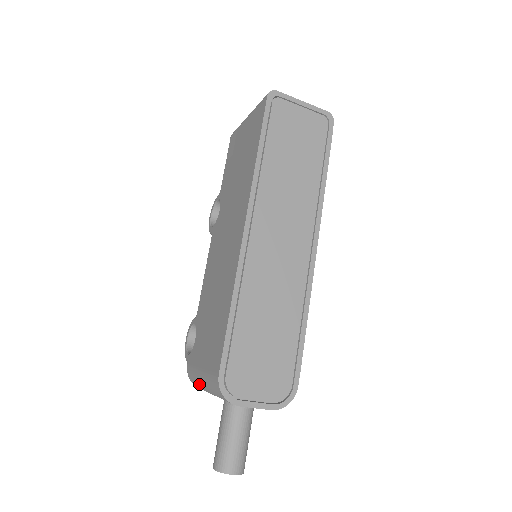
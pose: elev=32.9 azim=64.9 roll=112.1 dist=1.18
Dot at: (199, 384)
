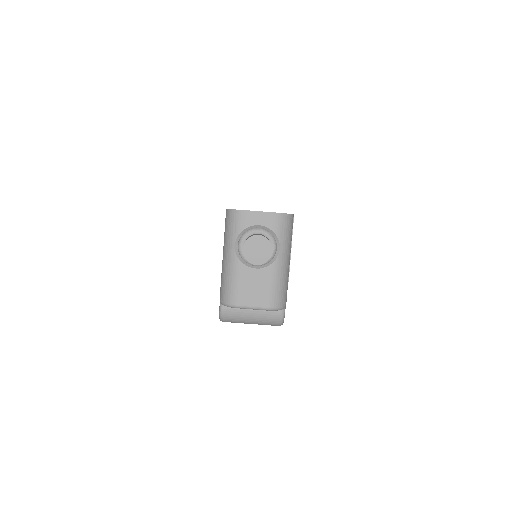
Dot at: (226, 272)
